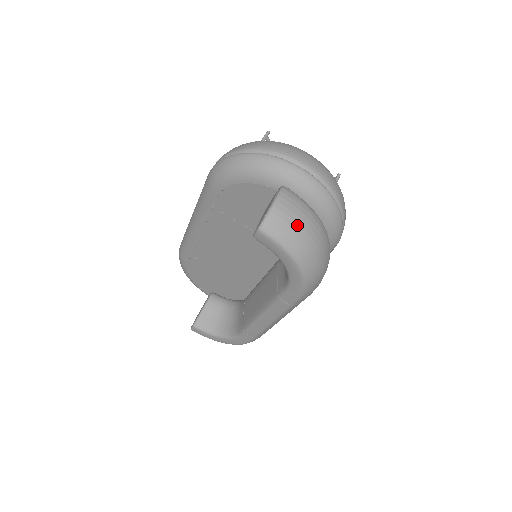
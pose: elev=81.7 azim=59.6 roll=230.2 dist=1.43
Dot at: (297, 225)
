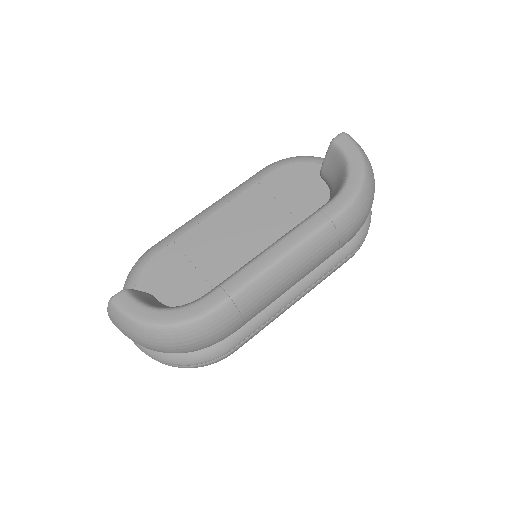
Dot at: occluded
